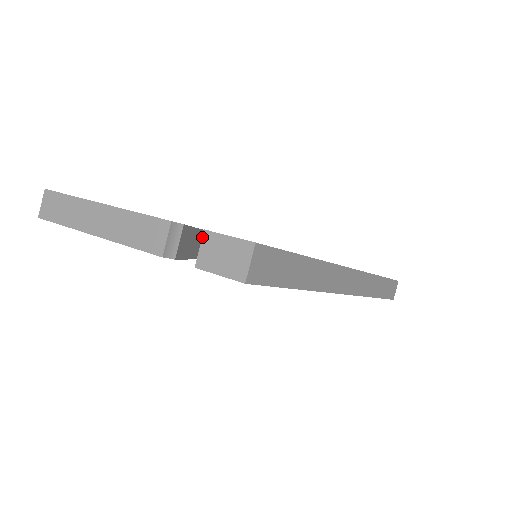
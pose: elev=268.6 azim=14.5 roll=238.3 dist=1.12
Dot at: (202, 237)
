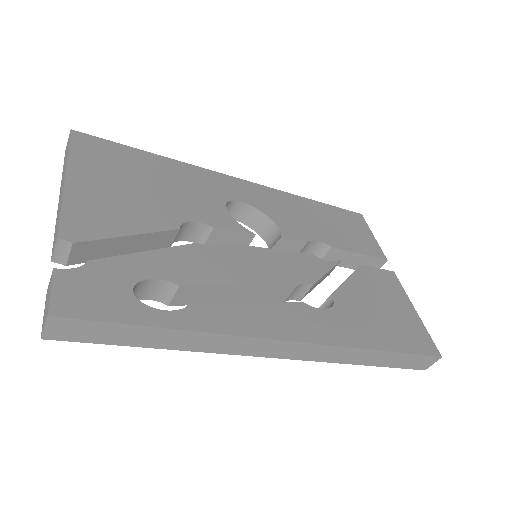
Dot at: (52, 273)
